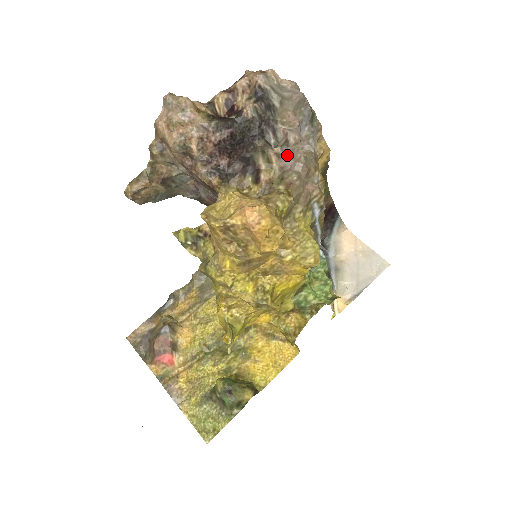
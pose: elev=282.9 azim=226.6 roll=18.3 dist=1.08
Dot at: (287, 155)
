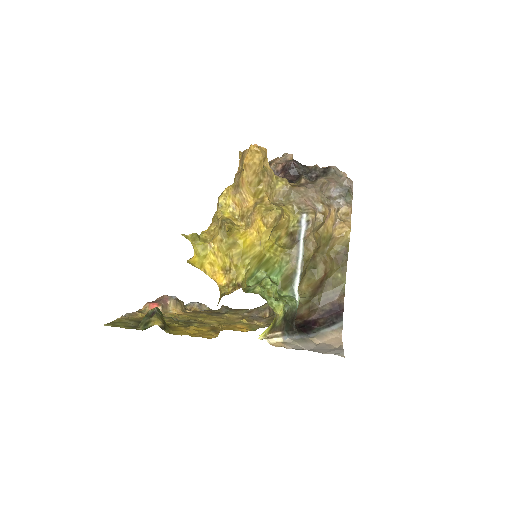
Dot at: (311, 183)
